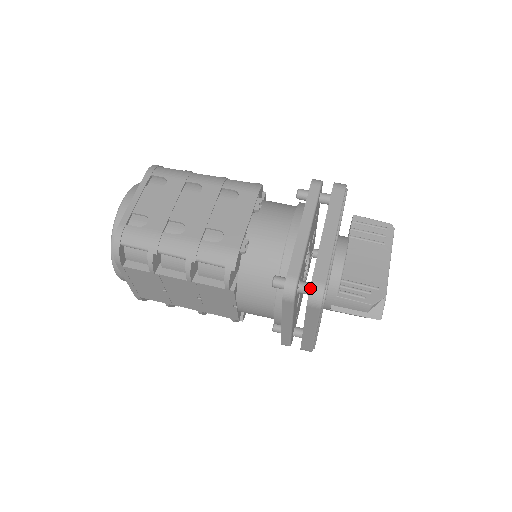
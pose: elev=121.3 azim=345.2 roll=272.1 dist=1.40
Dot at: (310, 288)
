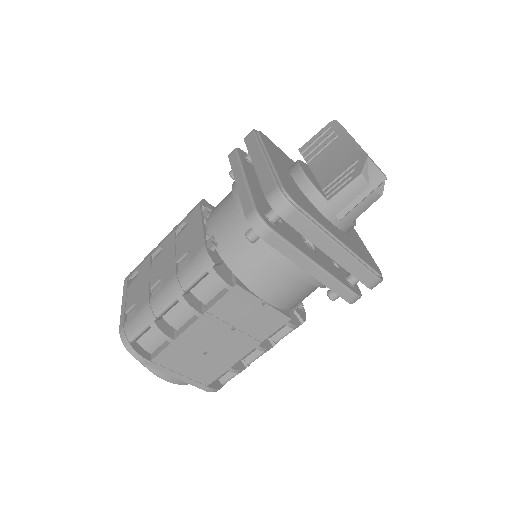
Dot at: occluded
